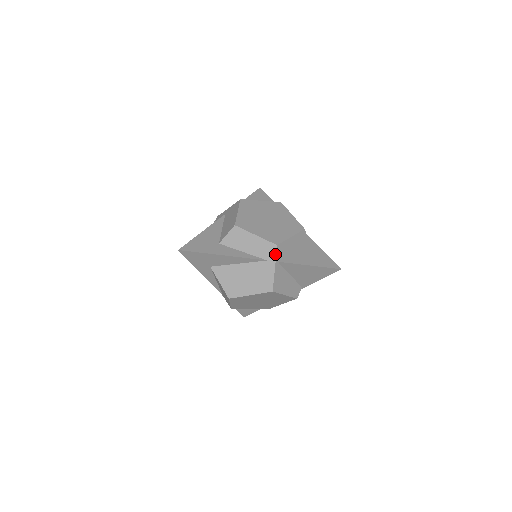
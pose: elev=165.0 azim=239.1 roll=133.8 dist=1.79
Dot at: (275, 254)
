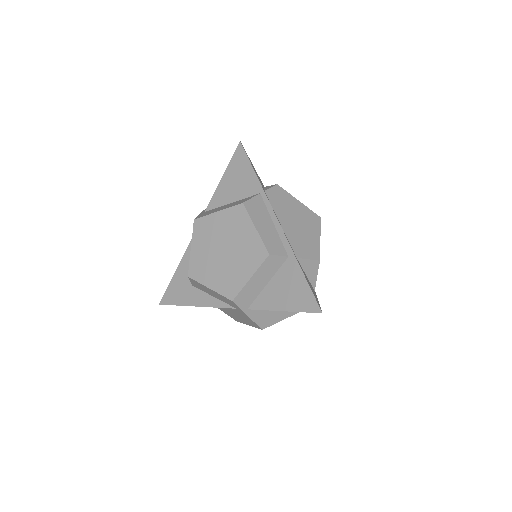
Dot at: (237, 307)
